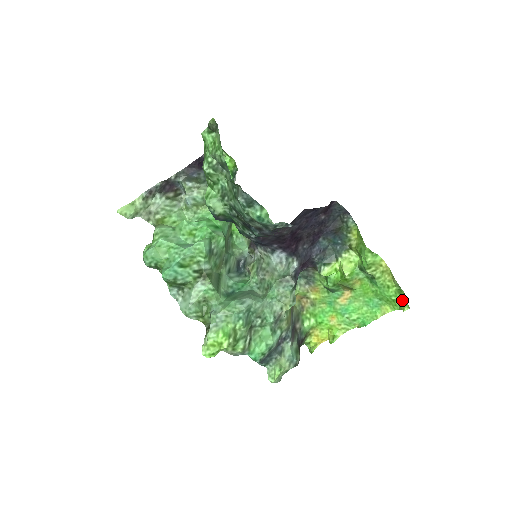
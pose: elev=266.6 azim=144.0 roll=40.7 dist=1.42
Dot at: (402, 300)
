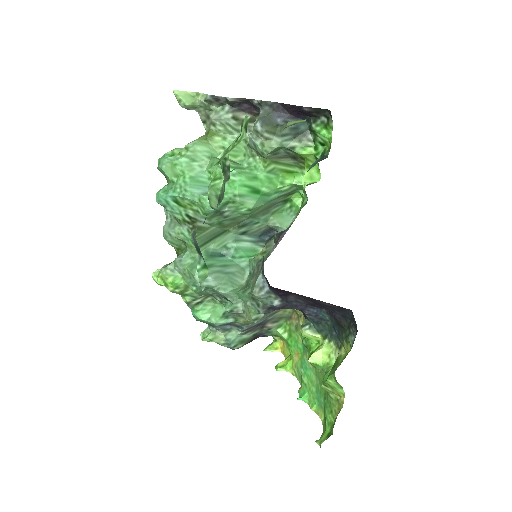
Dot at: (326, 434)
